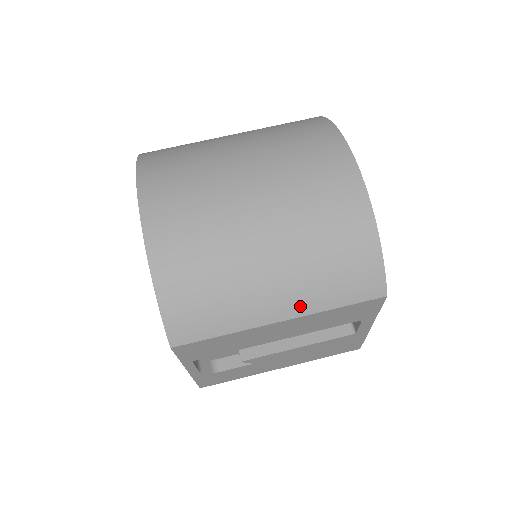
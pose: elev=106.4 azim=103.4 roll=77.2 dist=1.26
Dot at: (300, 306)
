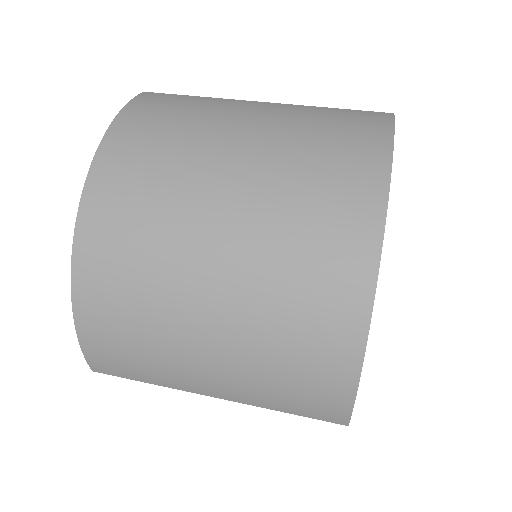
Dot at: (238, 396)
